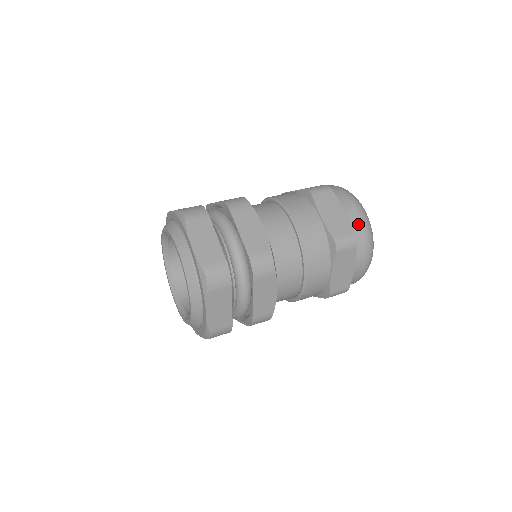
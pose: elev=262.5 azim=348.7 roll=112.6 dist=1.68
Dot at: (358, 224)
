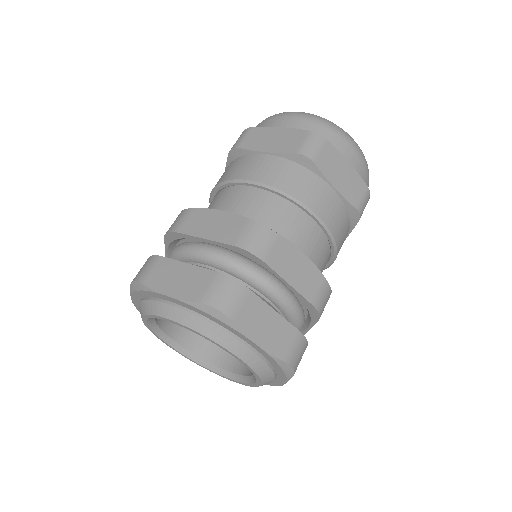
Dot at: (305, 124)
